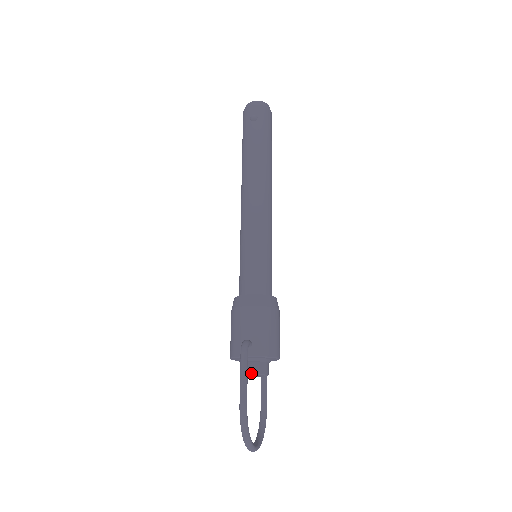
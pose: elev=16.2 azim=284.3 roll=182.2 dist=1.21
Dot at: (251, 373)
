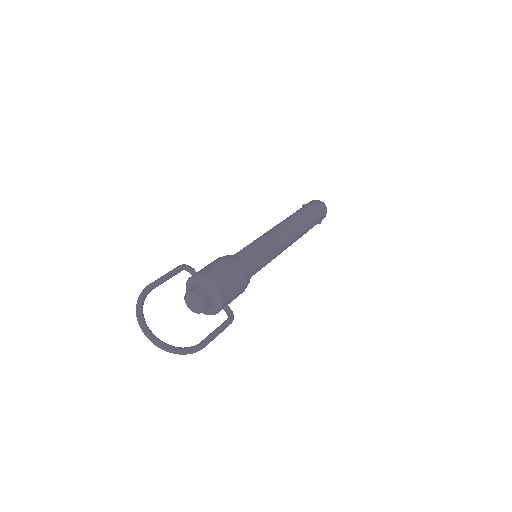
Dot at: (186, 292)
